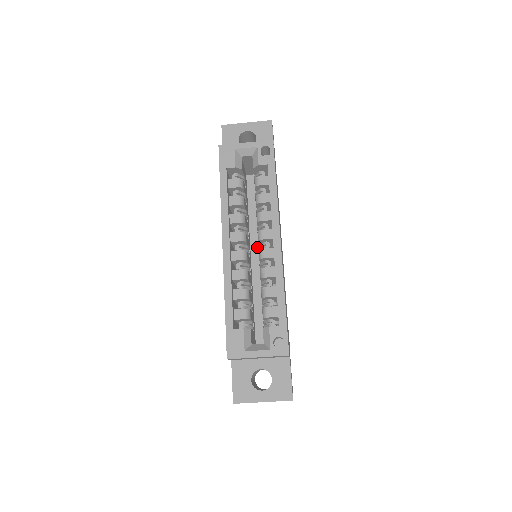
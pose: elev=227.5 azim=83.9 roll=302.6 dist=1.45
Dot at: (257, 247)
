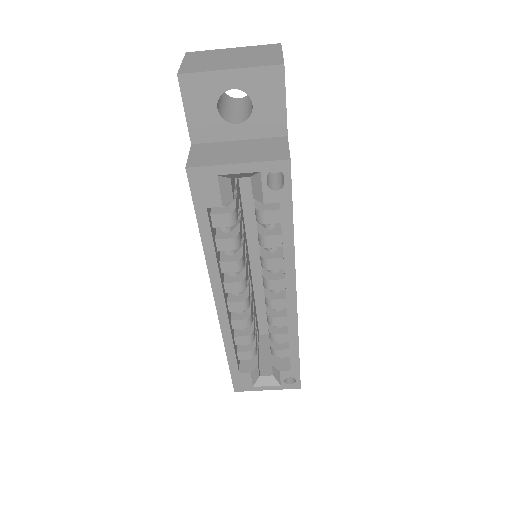
Dot at: (257, 245)
